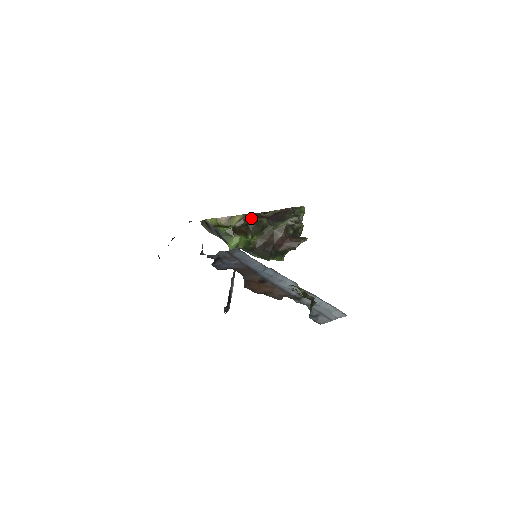
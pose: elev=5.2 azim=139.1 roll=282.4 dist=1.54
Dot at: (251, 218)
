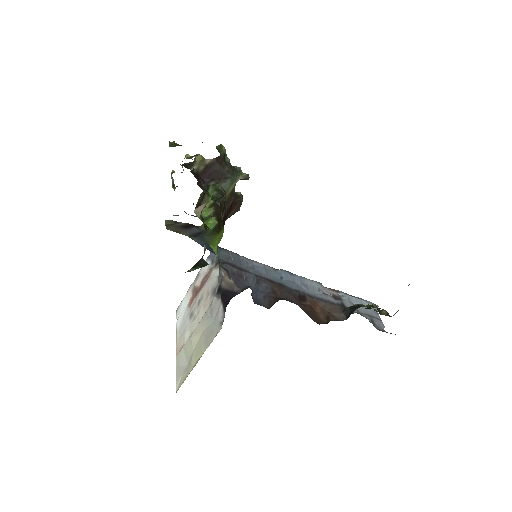
Dot at: (202, 187)
